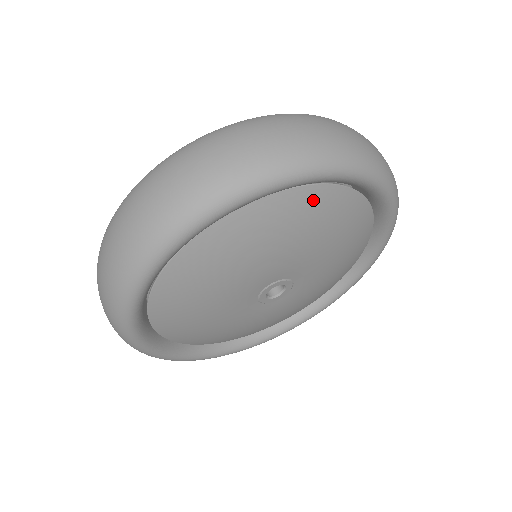
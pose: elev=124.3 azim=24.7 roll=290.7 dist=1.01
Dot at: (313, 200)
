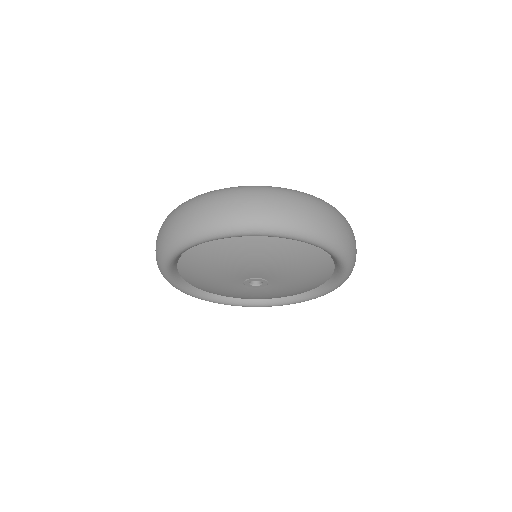
Dot at: (269, 243)
